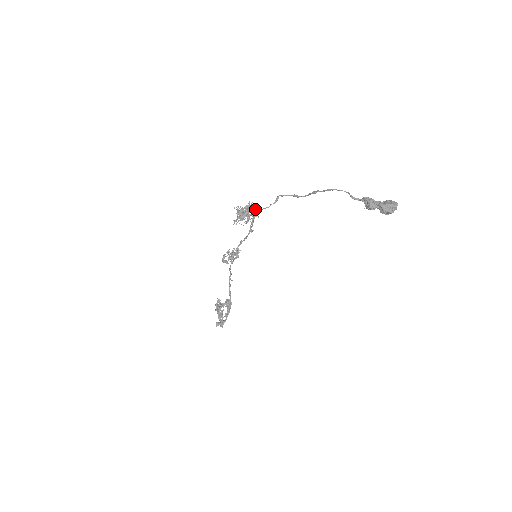
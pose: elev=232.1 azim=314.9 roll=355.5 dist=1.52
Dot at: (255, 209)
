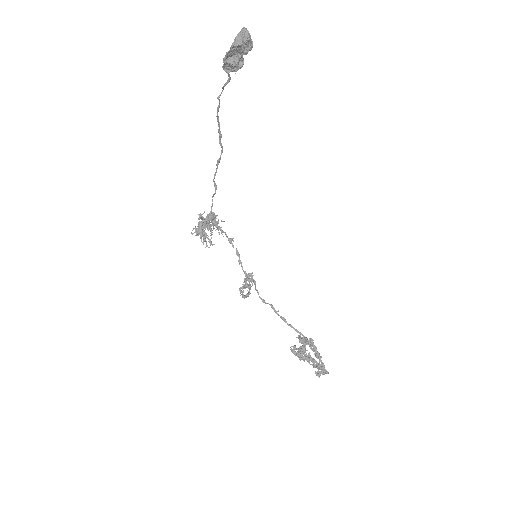
Dot at: (210, 216)
